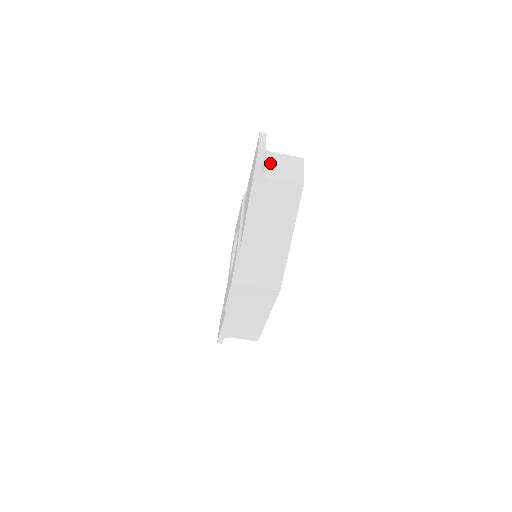
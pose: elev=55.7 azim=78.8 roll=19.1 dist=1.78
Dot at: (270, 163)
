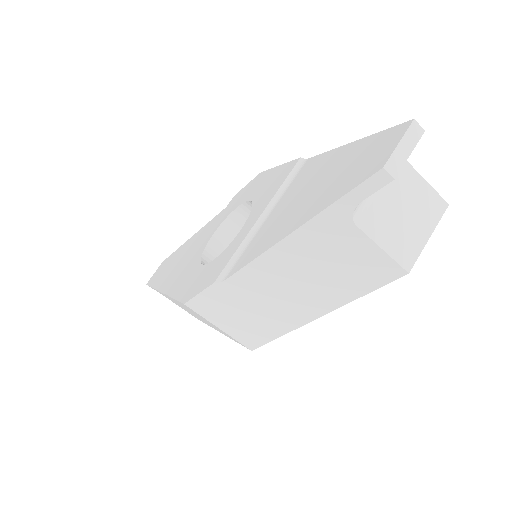
Dot at: occluded
